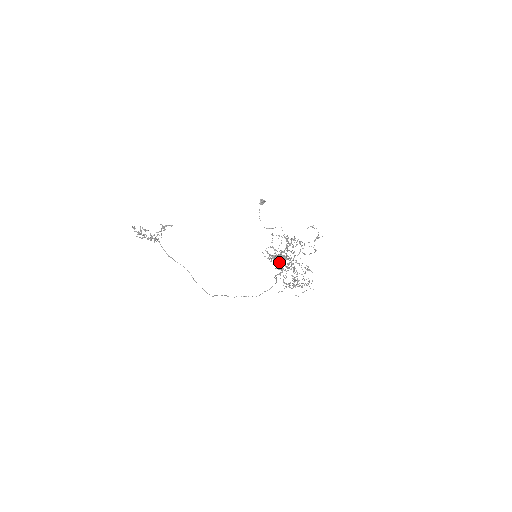
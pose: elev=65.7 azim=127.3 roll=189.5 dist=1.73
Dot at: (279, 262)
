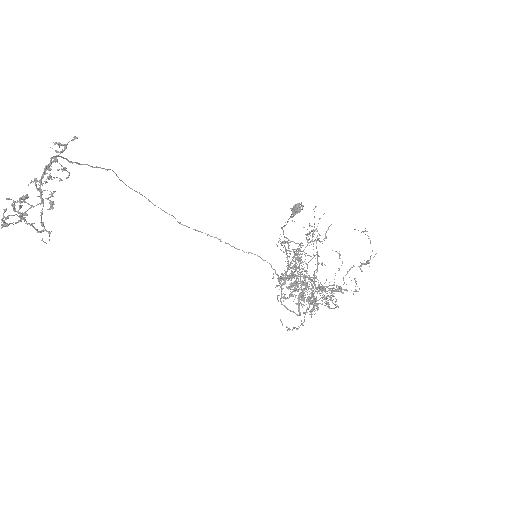
Dot at: occluded
